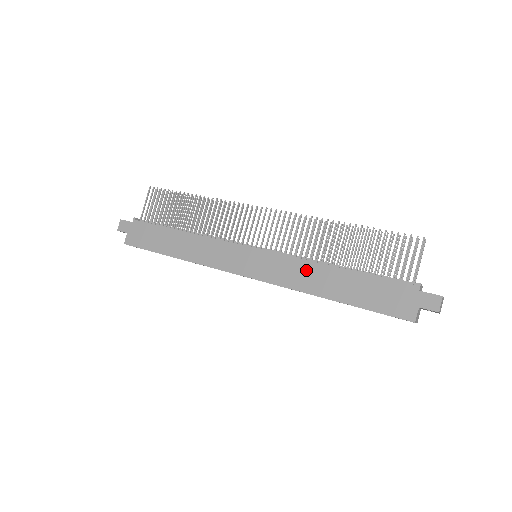
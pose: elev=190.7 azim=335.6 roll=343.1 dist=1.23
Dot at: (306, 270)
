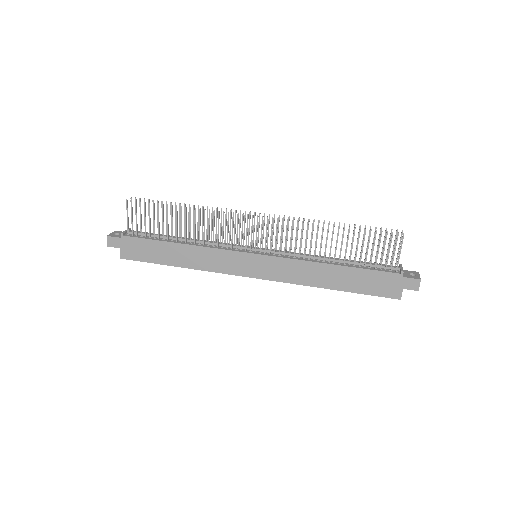
Dot at: (307, 269)
